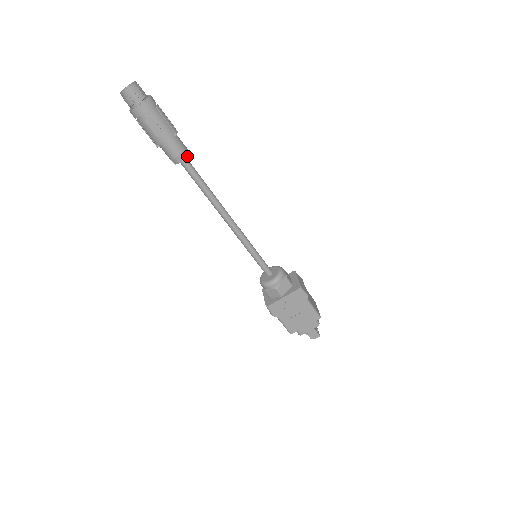
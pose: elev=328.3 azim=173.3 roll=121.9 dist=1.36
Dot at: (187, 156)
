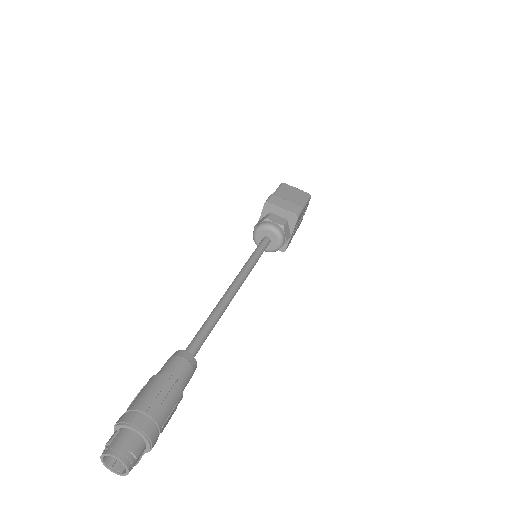
Dot at: (194, 359)
